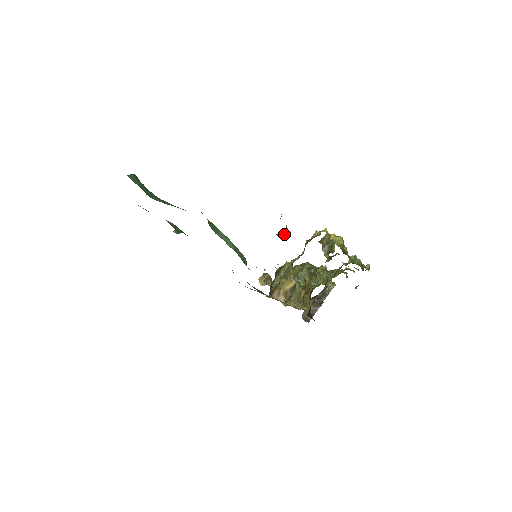
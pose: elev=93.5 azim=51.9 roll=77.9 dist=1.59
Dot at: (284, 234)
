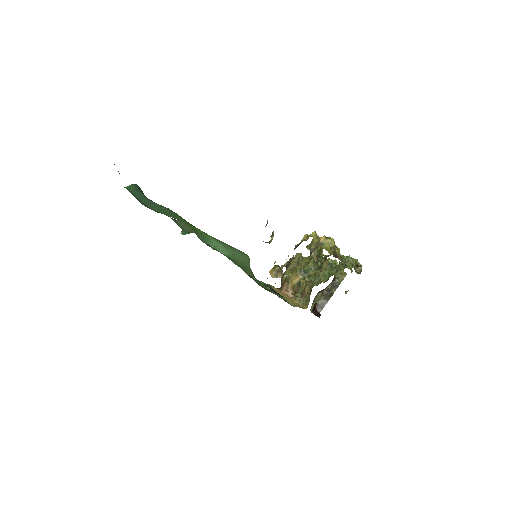
Dot at: (270, 241)
